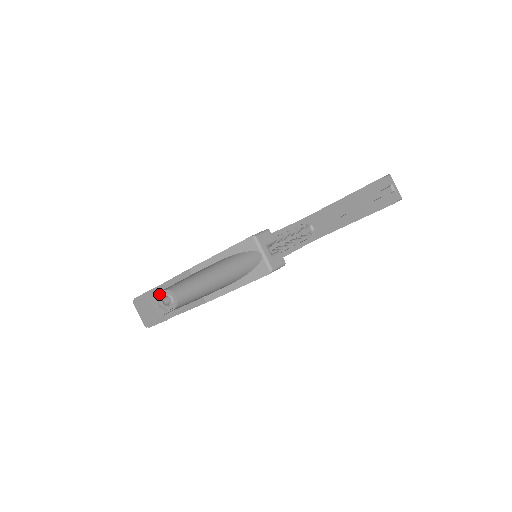
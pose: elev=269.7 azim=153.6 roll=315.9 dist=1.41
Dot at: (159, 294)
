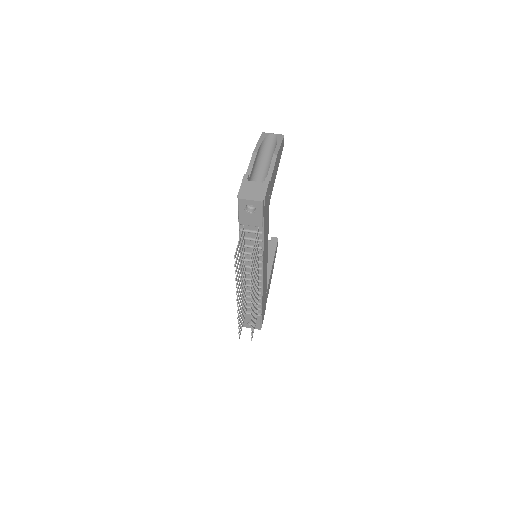
Dot at: occluded
